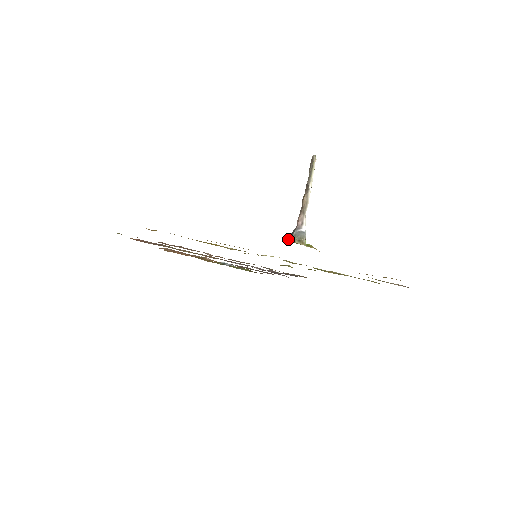
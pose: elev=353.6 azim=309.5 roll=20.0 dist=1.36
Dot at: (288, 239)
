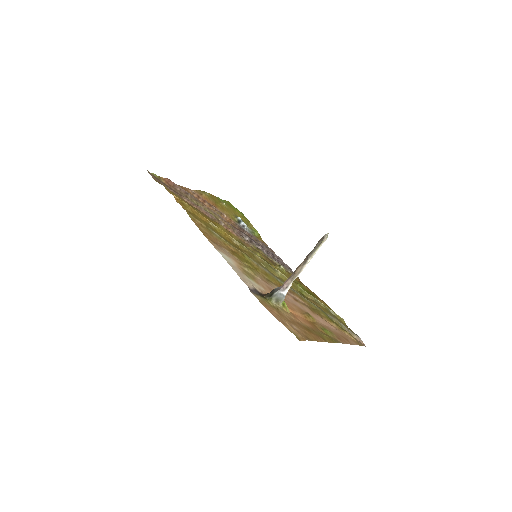
Dot at: (269, 294)
